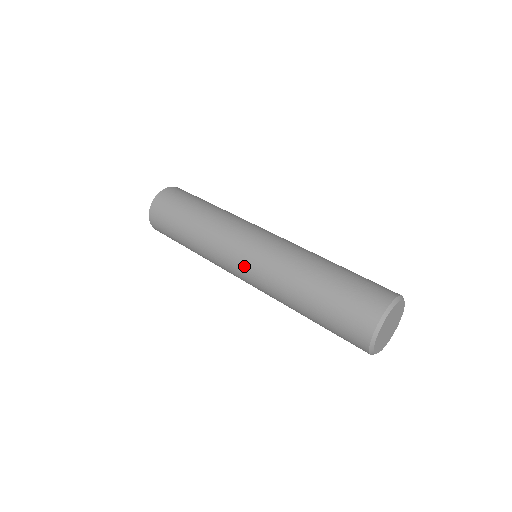
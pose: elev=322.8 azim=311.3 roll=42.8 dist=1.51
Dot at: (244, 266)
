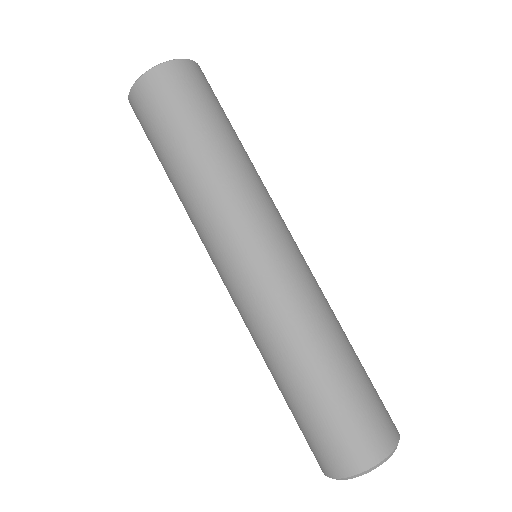
Dot at: (236, 279)
